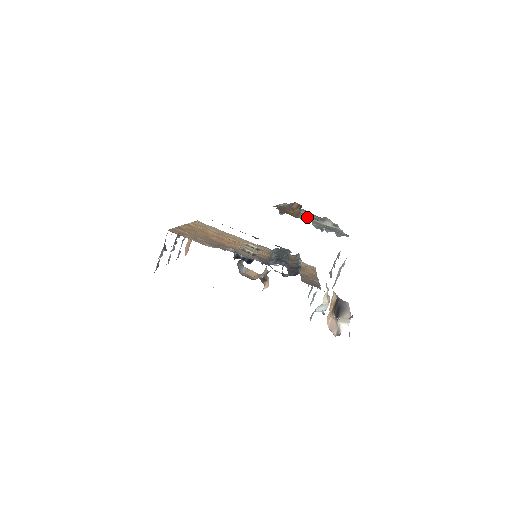
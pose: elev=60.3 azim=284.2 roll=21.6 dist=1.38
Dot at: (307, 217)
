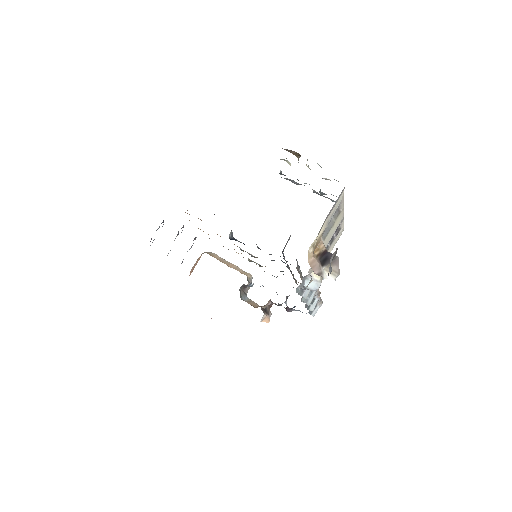
Dot at: occluded
